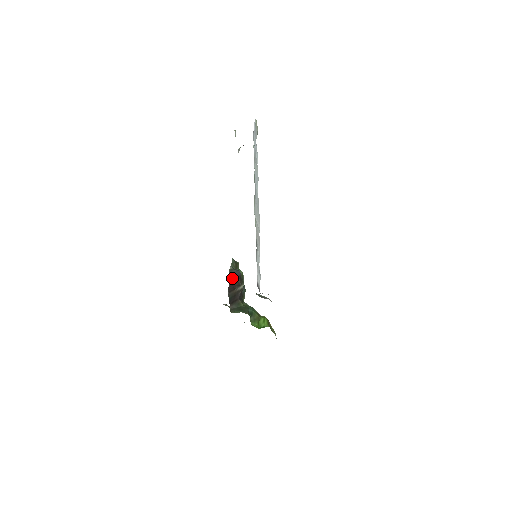
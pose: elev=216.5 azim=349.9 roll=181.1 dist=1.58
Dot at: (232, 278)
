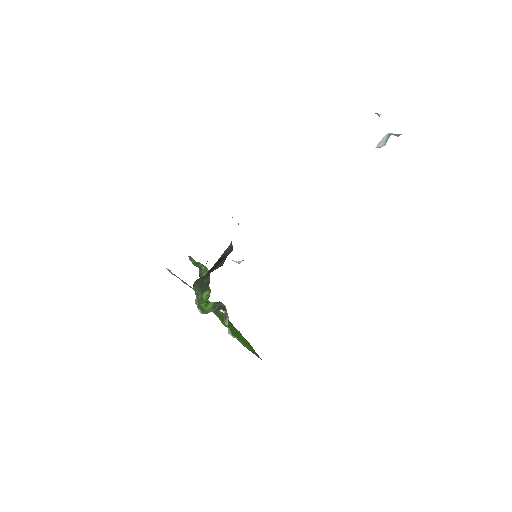
Dot at: (222, 257)
